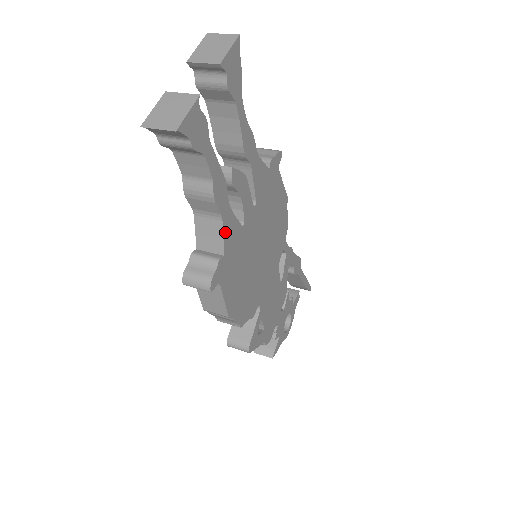
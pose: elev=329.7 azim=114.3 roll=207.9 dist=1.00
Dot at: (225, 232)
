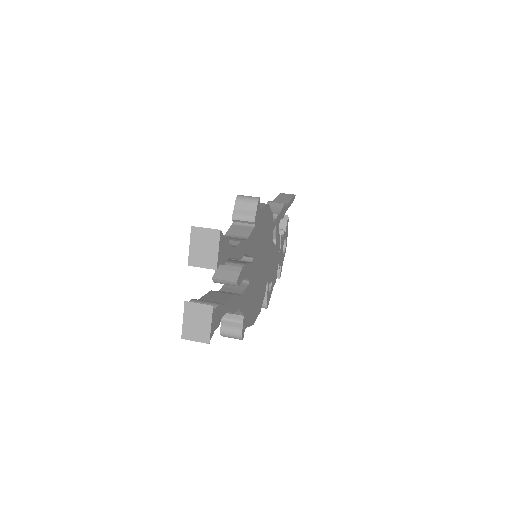
Dot at: (242, 308)
